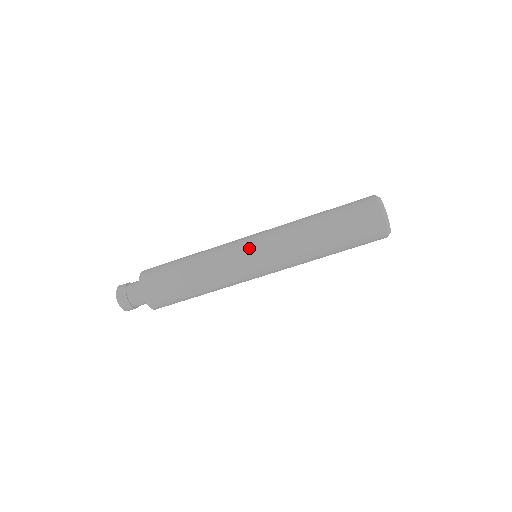
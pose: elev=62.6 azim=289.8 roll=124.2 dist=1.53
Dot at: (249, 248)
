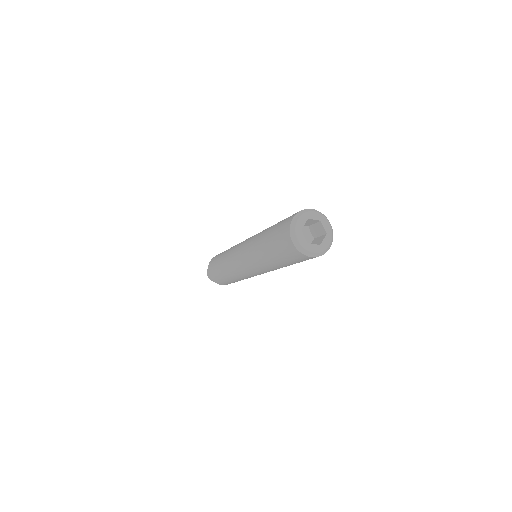
Dot at: (239, 248)
